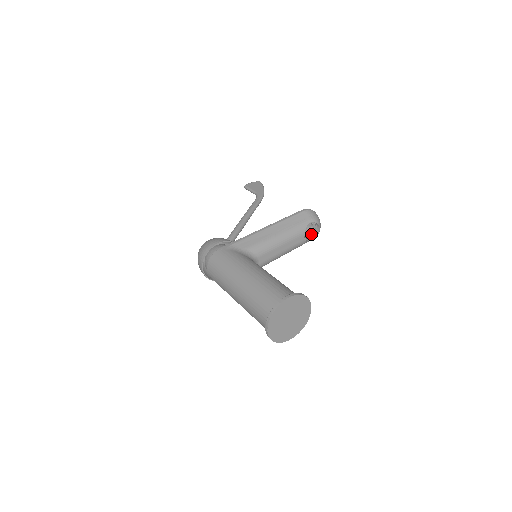
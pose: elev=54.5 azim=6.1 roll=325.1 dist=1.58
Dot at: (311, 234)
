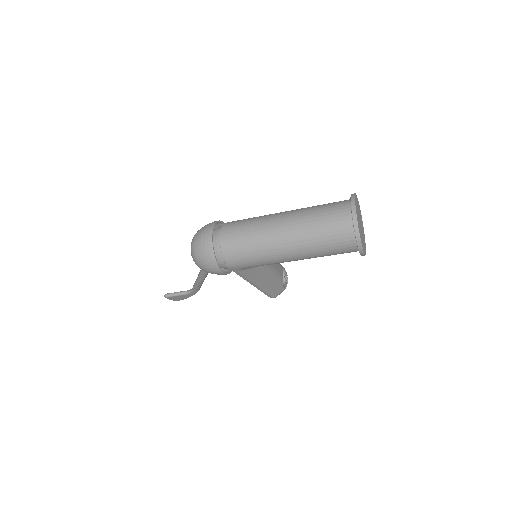
Dot at: (286, 276)
